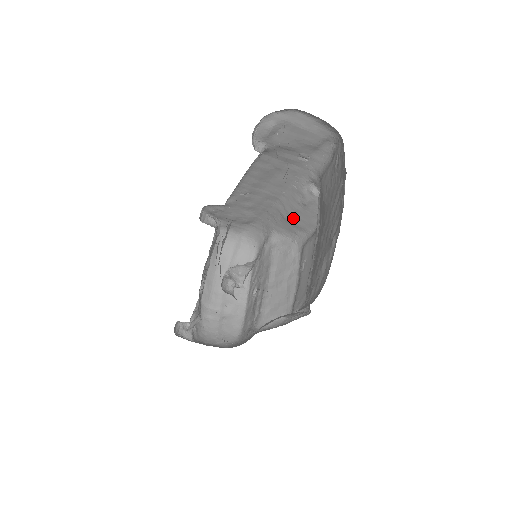
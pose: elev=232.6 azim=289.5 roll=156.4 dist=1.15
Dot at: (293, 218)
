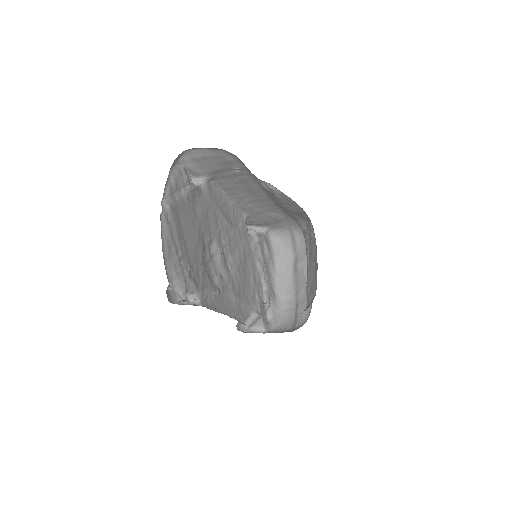
Dot at: (289, 208)
